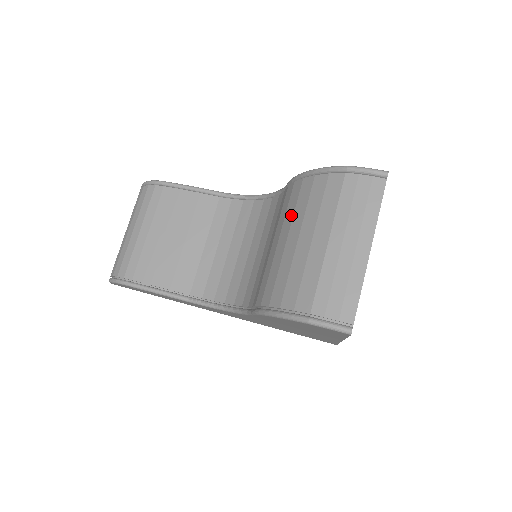
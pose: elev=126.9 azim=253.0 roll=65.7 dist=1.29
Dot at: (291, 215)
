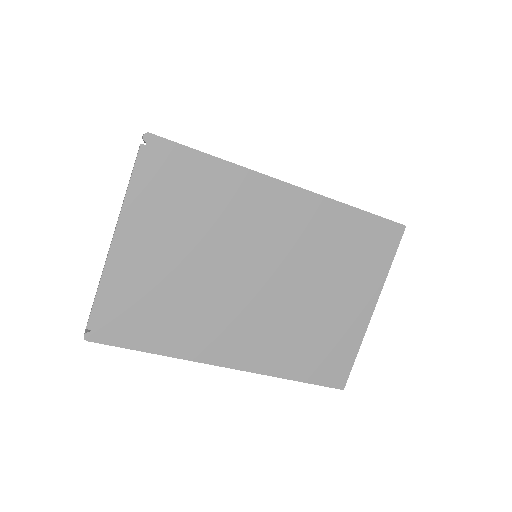
Dot at: occluded
